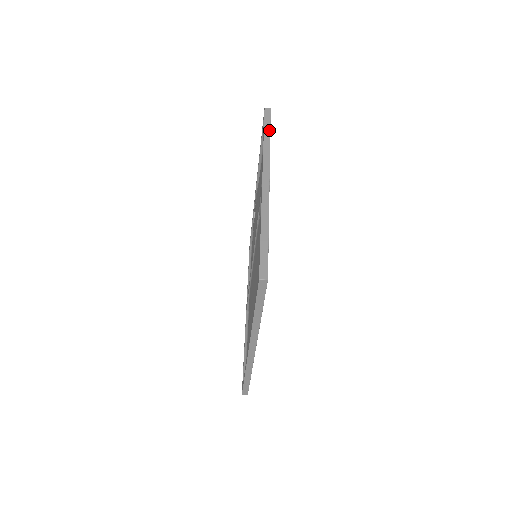
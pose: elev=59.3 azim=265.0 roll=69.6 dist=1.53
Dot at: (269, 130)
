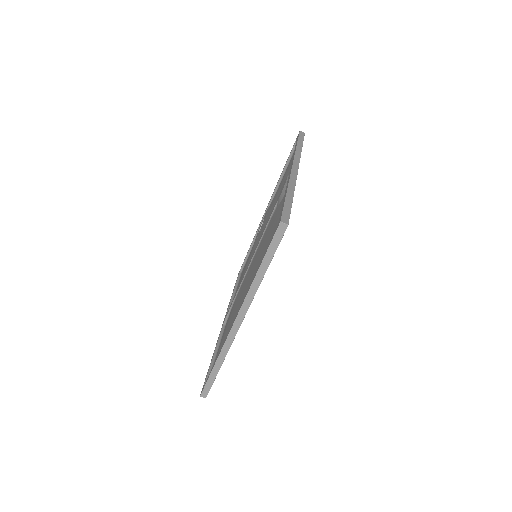
Dot at: (302, 143)
